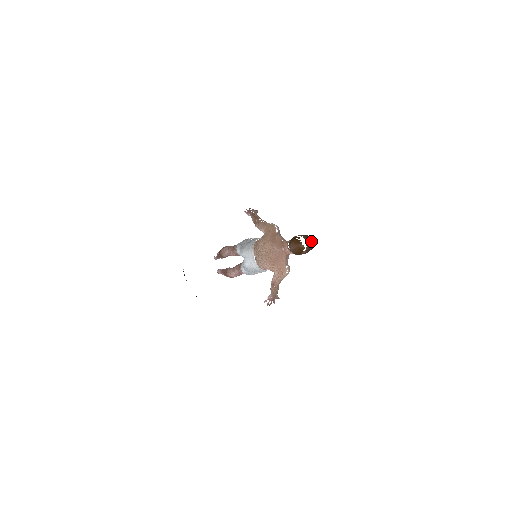
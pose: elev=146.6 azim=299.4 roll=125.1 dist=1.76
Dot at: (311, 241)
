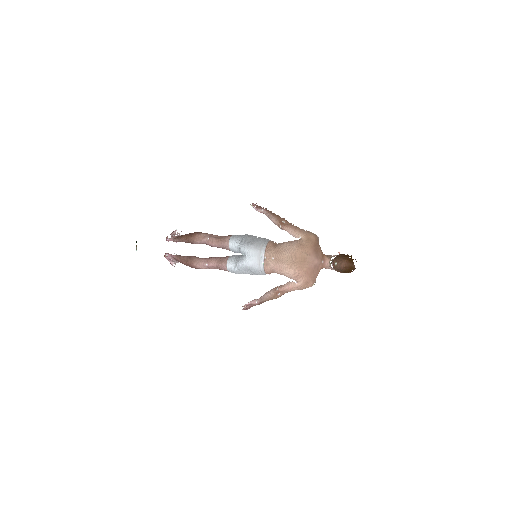
Dot at: occluded
